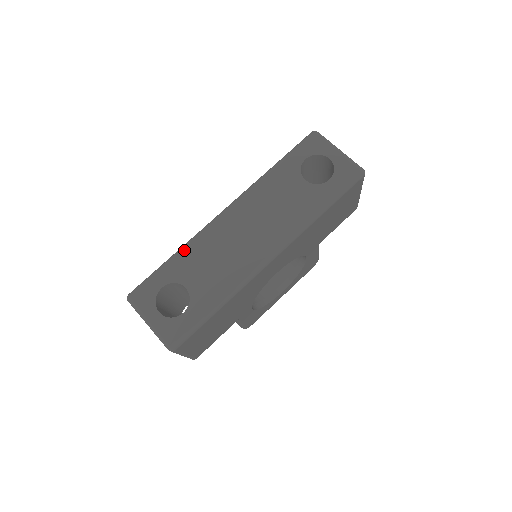
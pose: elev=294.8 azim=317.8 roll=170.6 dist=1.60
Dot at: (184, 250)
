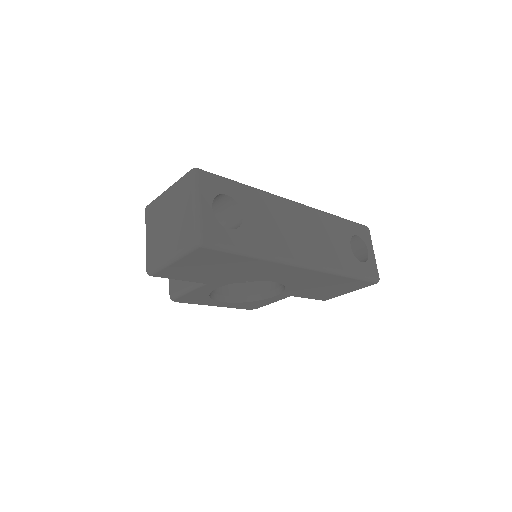
Dot at: (258, 192)
